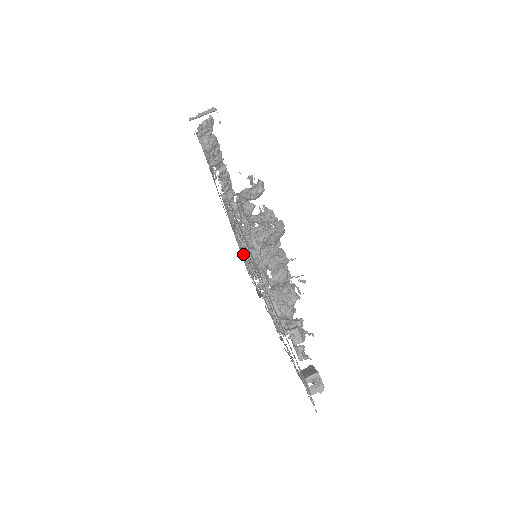
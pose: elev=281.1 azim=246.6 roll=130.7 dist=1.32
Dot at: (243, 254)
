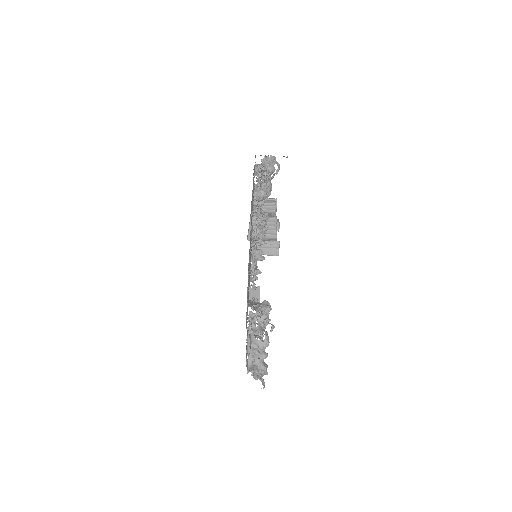
Dot at: occluded
